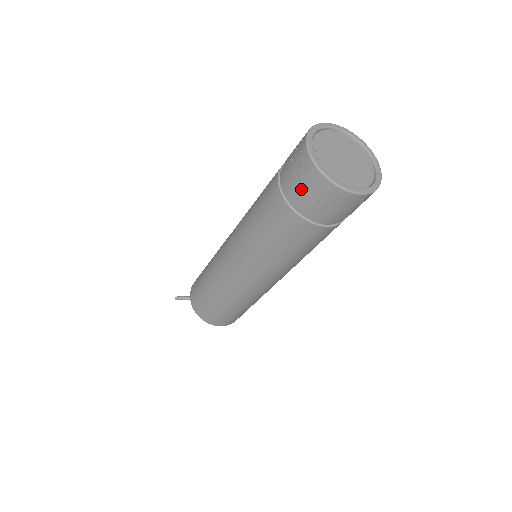
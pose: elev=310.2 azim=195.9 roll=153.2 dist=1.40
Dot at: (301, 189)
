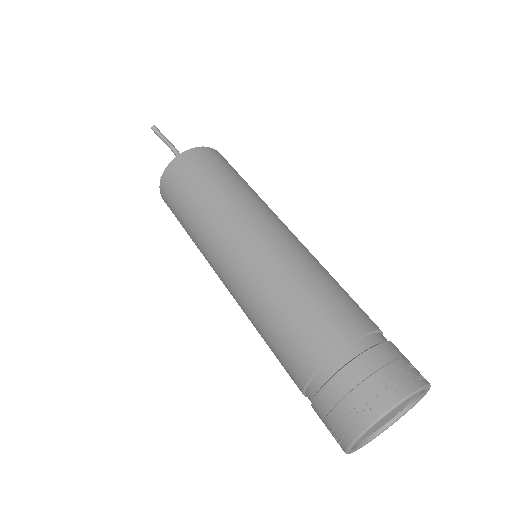
Dot at: (324, 413)
